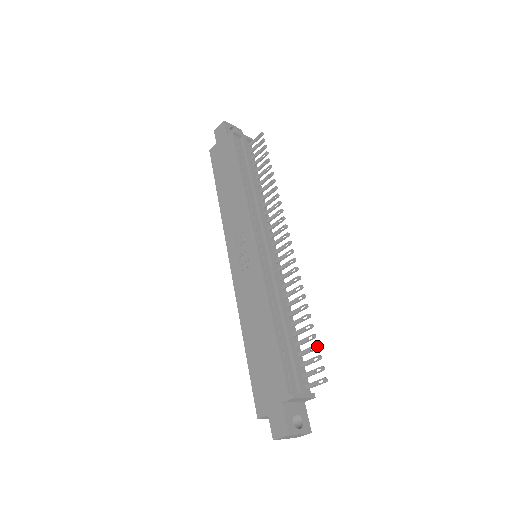
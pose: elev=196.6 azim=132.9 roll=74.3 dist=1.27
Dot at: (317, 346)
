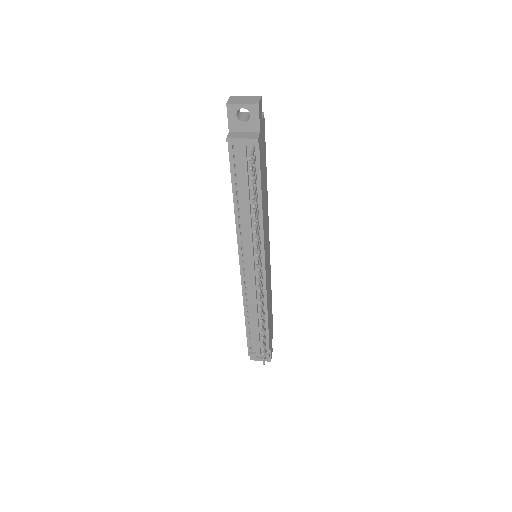
Dot at: (262, 349)
